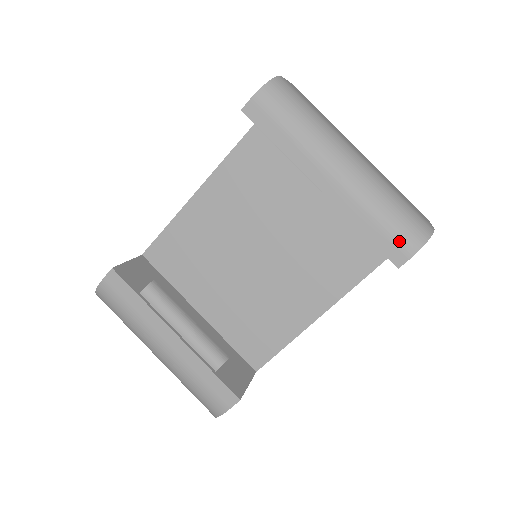
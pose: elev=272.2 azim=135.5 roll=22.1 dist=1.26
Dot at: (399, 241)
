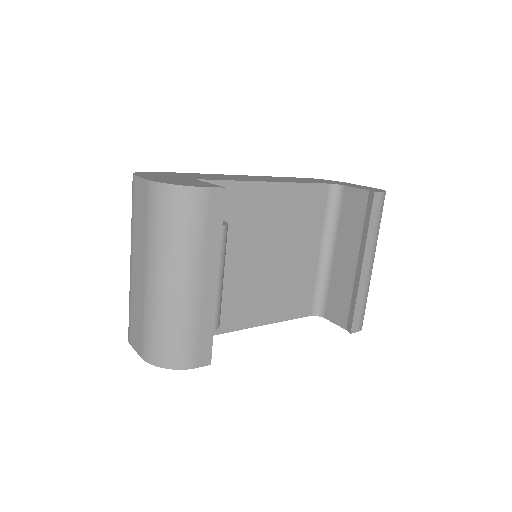
Dot at: (361, 320)
